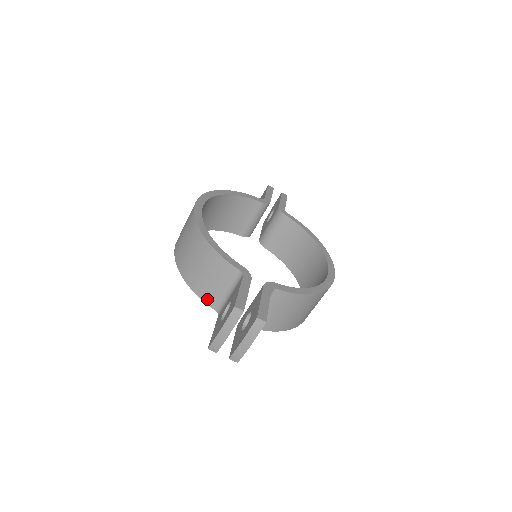
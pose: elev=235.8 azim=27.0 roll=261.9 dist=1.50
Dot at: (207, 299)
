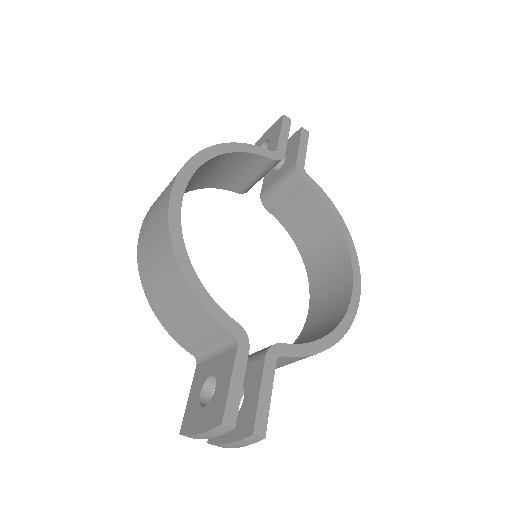
Dot at: (182, 342)
